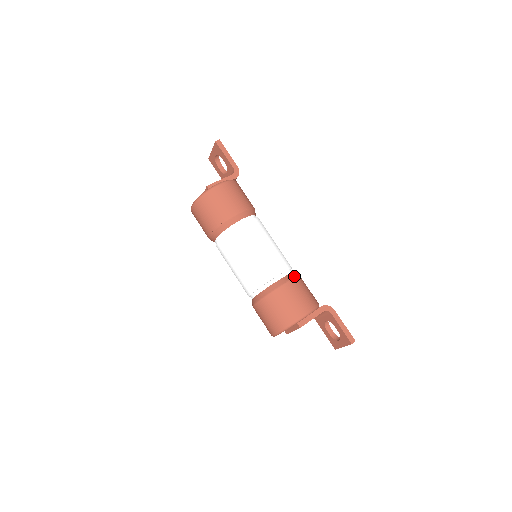
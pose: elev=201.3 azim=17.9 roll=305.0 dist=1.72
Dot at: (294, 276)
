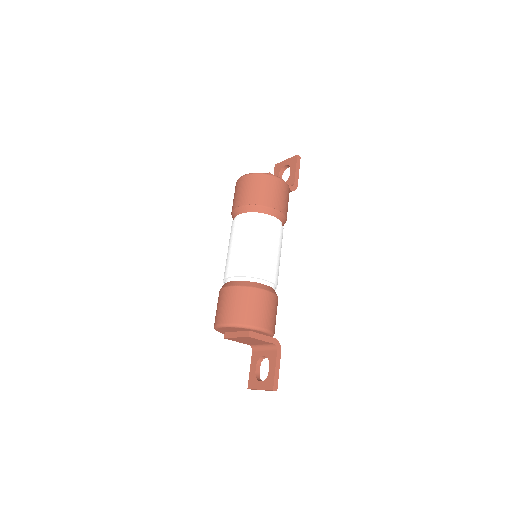
Dot at: occluded
